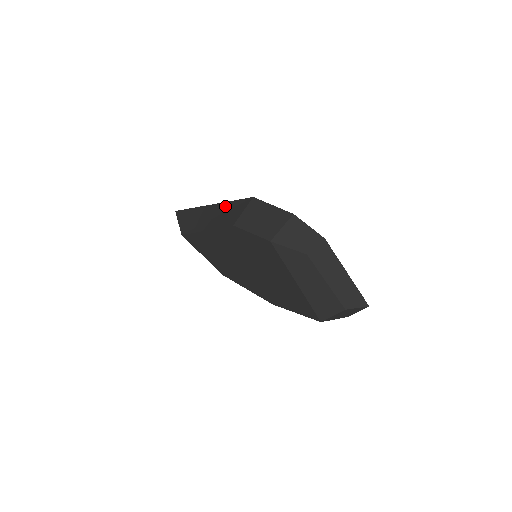
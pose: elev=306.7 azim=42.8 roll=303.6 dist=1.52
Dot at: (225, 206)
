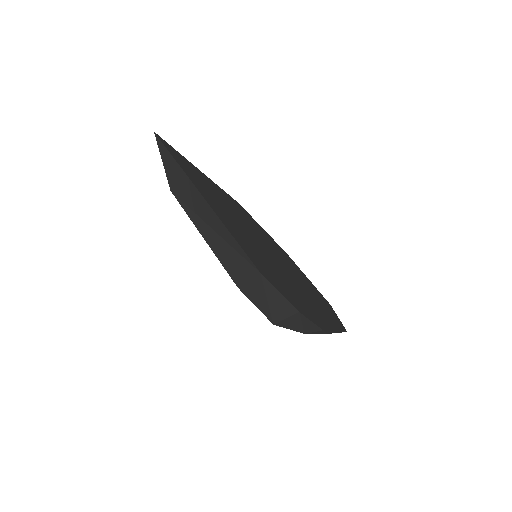
Dot at: (226, 235)
